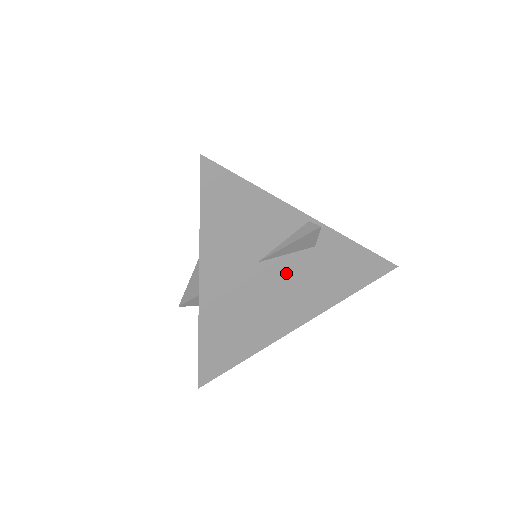
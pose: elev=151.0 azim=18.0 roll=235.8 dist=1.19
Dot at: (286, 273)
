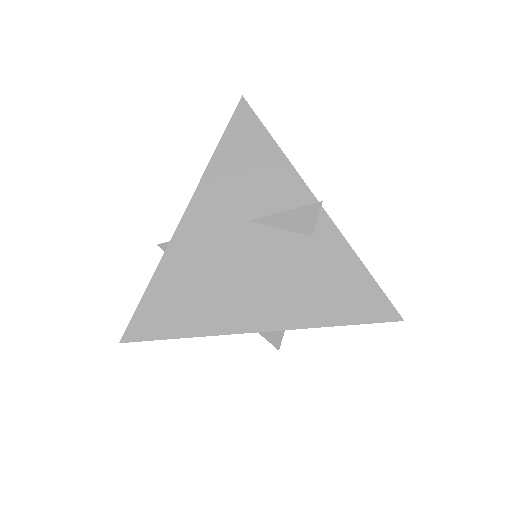
Dot at: (272, 251)
